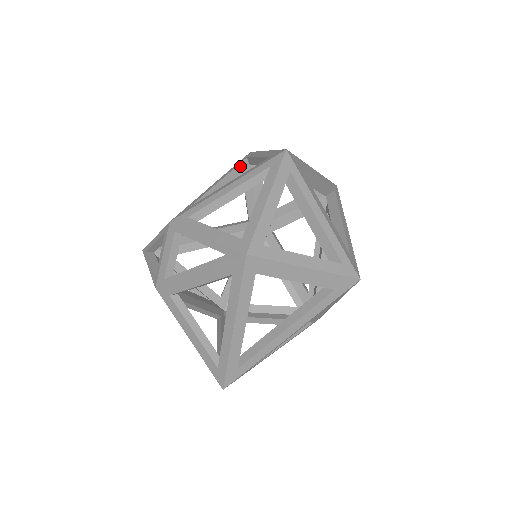
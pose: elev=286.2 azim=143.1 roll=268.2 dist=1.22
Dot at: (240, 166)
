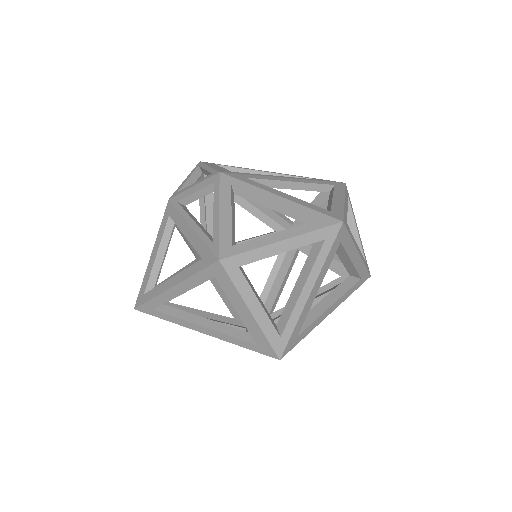
Dot at: (321, 186)
